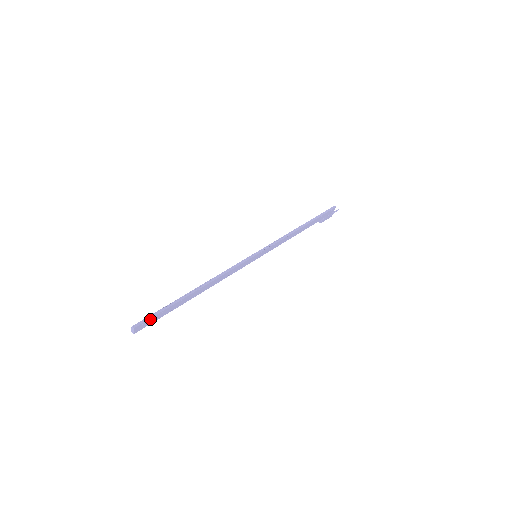
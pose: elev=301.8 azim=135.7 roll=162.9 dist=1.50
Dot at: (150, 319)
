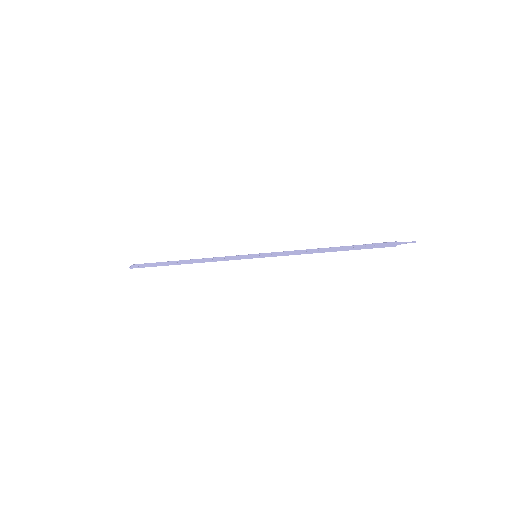
Dot at: (143, 267)
